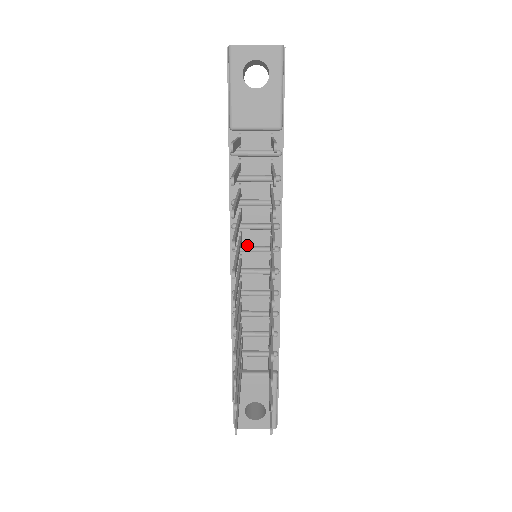
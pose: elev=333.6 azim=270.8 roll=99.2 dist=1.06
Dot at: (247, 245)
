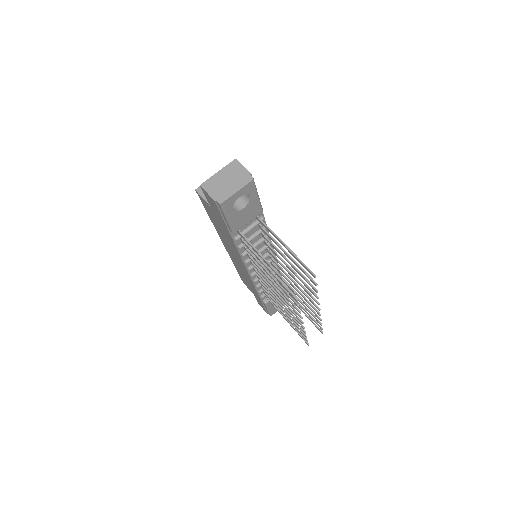
Dot at: occluded
